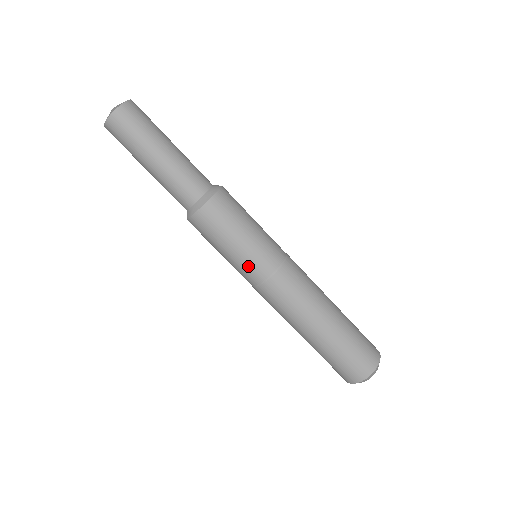
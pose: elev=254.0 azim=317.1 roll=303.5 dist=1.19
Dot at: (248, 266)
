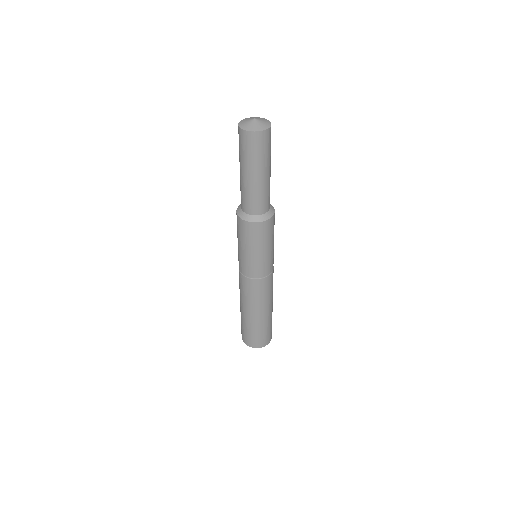
Dot at: (248, 265)
